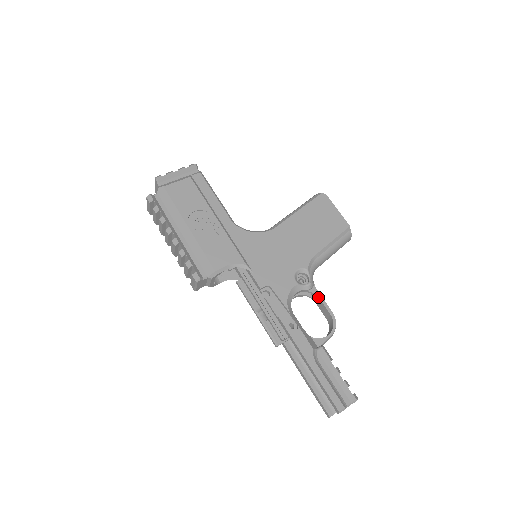
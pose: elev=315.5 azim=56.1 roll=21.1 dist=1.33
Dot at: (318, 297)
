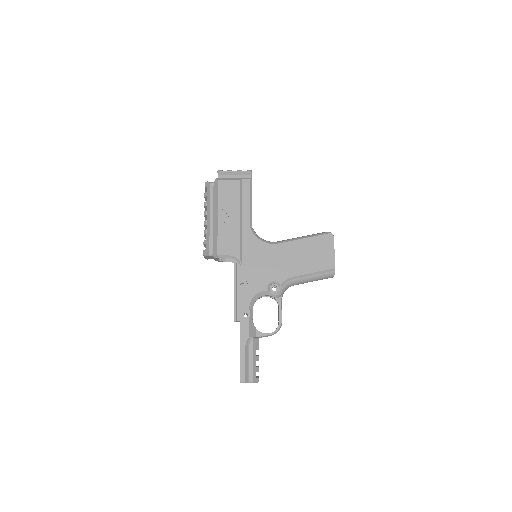
Dot at: (279, 305)
